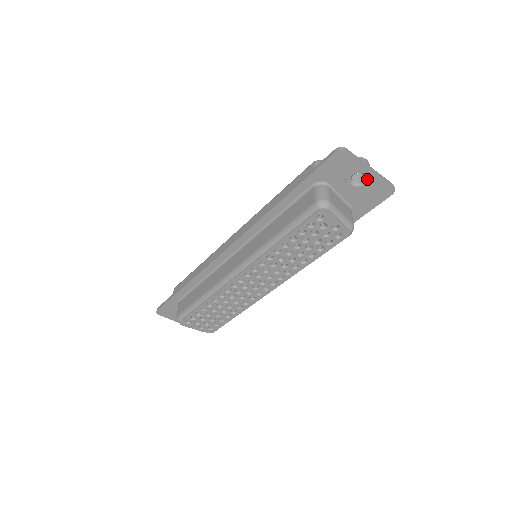
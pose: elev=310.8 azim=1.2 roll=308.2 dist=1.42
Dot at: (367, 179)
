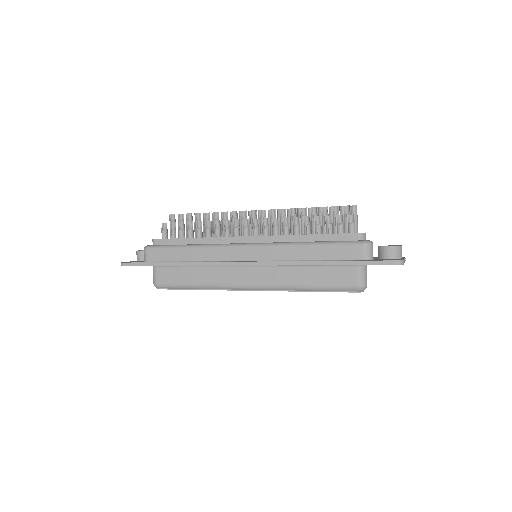
Dot at: occluded
